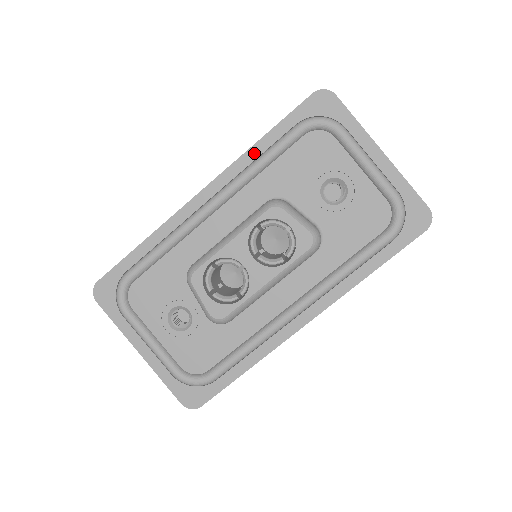
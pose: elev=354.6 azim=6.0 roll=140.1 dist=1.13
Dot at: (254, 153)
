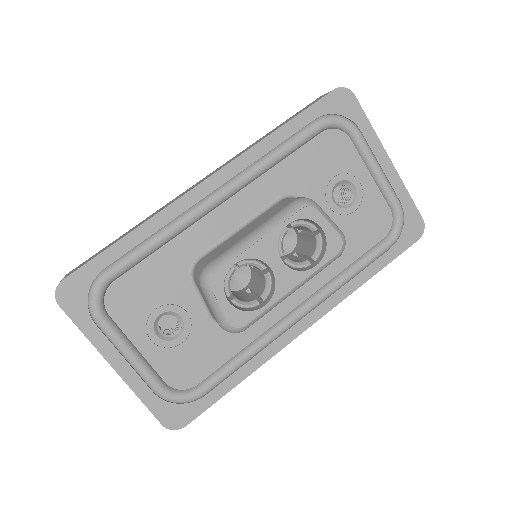
Dot at: (270, 143)
